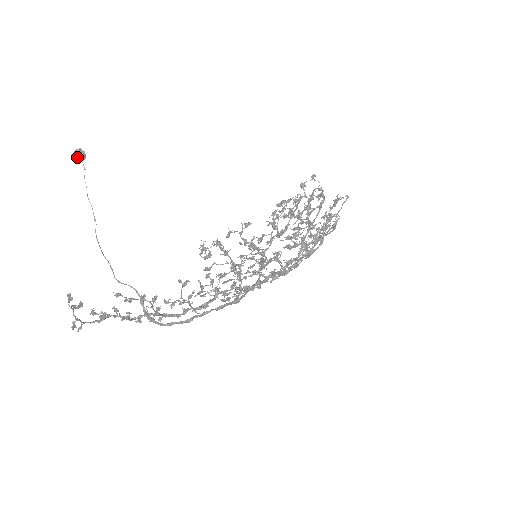
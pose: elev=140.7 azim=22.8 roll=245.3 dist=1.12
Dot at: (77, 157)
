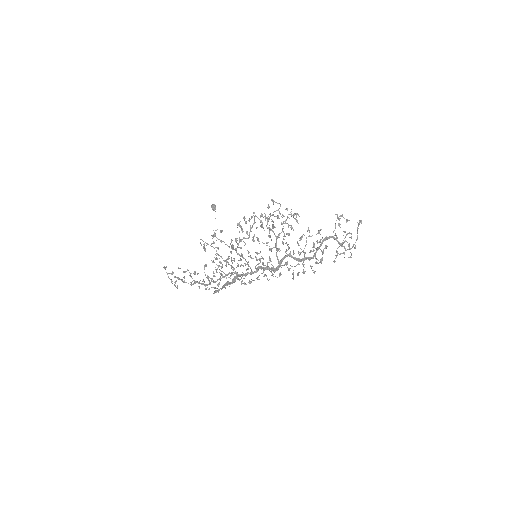
Dot at: (212, 208)
